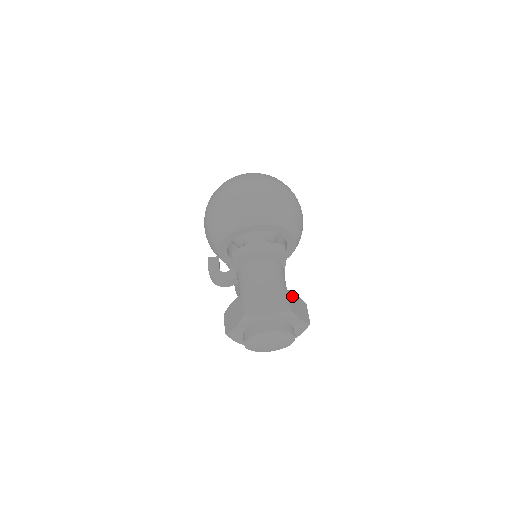
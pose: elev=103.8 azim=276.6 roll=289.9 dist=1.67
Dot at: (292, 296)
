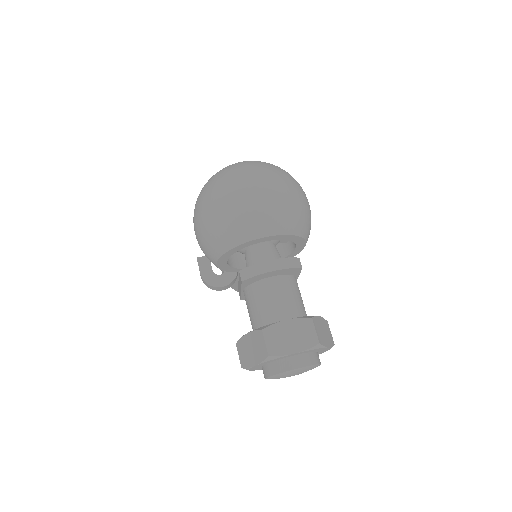
Dot at: (317, 322)
